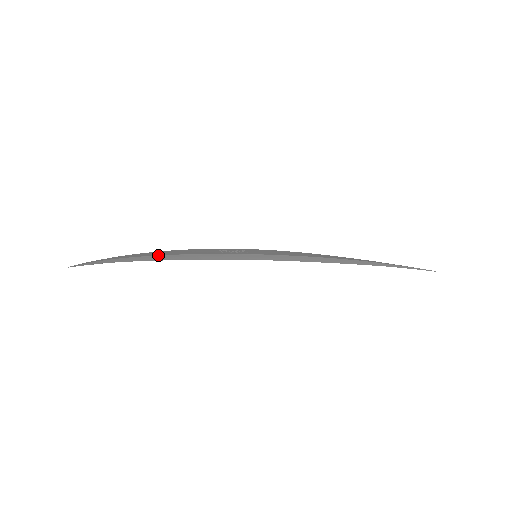
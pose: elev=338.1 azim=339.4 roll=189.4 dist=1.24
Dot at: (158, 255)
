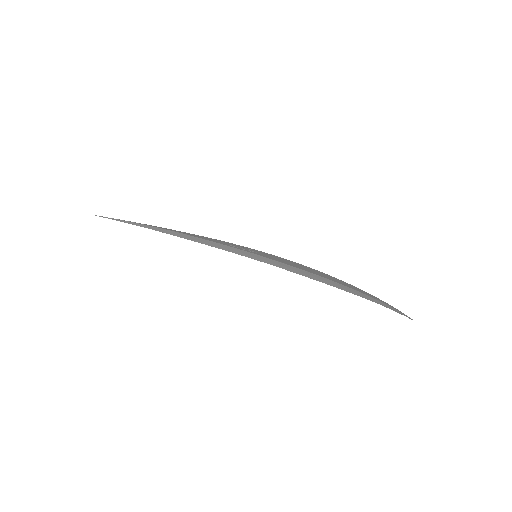
Dot at: (172, 231)
